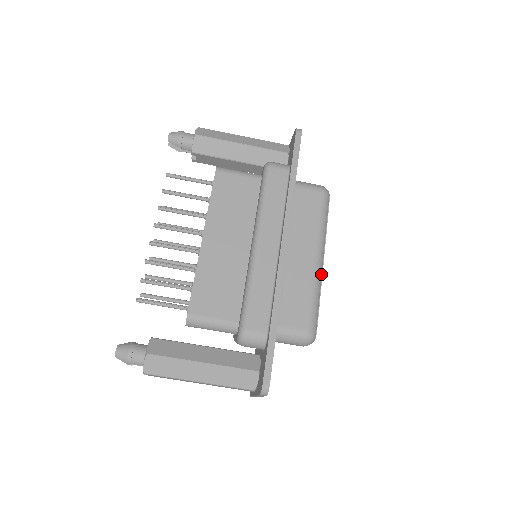
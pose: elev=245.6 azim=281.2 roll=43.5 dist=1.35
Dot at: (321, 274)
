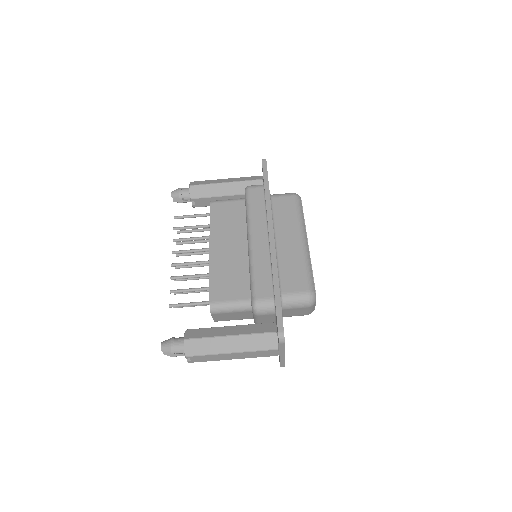
Dot at: (308, 251)
